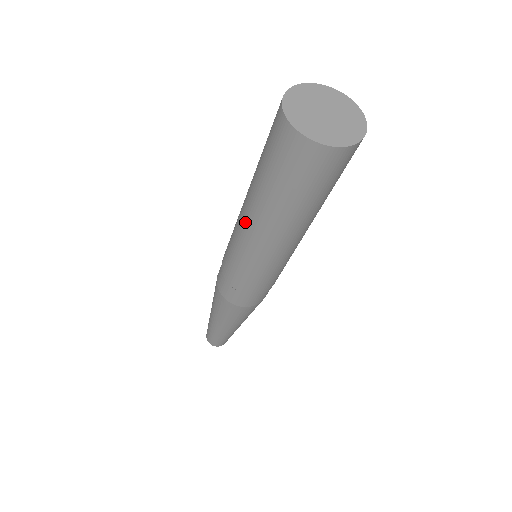
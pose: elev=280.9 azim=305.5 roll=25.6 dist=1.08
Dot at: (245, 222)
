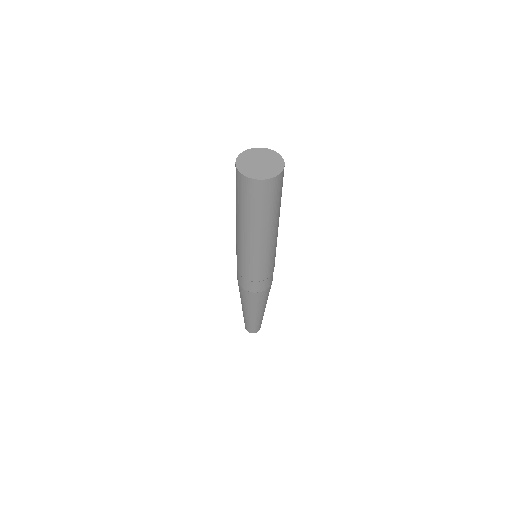
Dot at: (250, 241)
